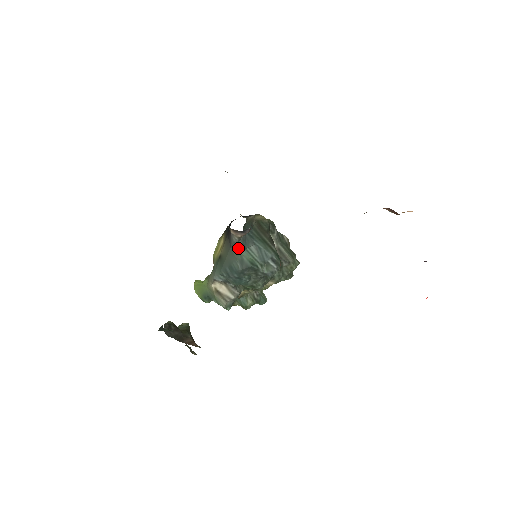
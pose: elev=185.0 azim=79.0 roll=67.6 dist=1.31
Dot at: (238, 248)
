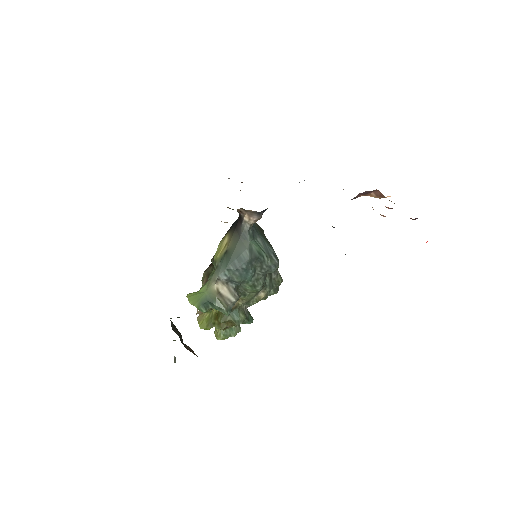
Dot at: (248, 236)
